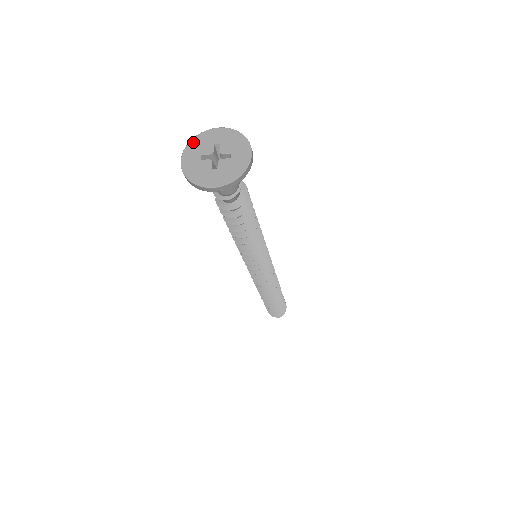
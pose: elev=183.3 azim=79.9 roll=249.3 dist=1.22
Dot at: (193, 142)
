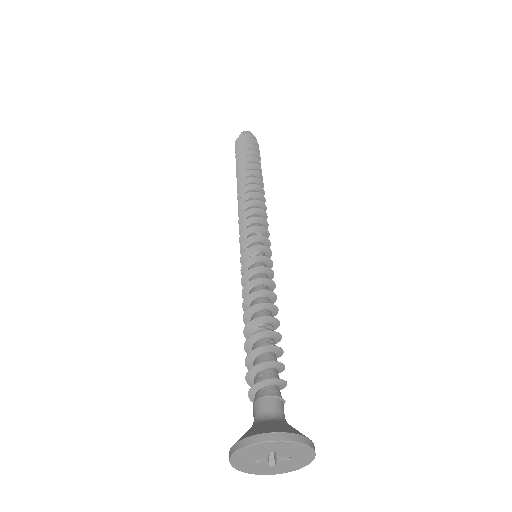
Dot at: (241, 452)
